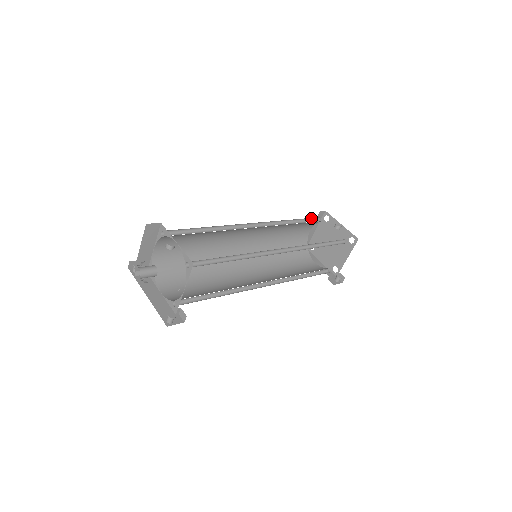
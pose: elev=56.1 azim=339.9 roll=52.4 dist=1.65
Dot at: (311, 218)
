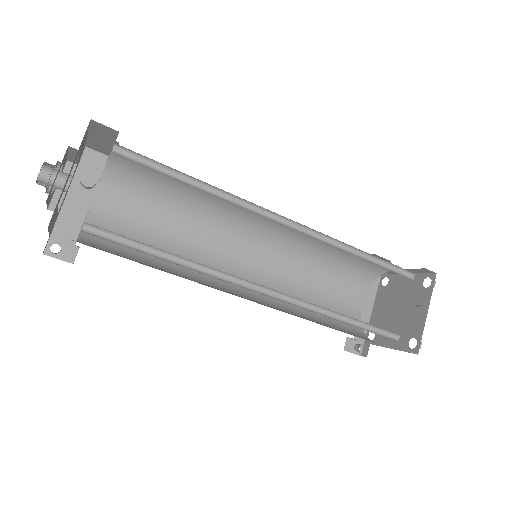
Dot at: occluded
